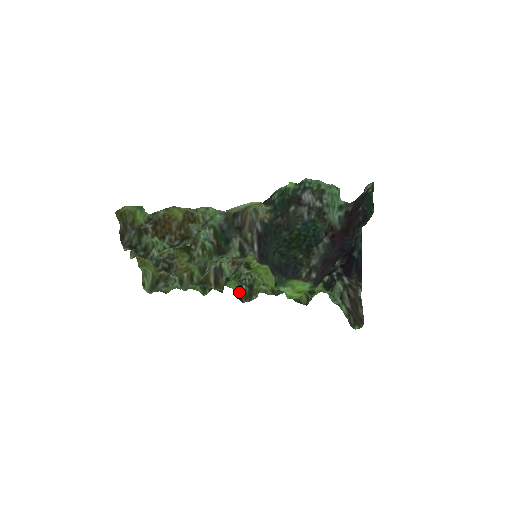
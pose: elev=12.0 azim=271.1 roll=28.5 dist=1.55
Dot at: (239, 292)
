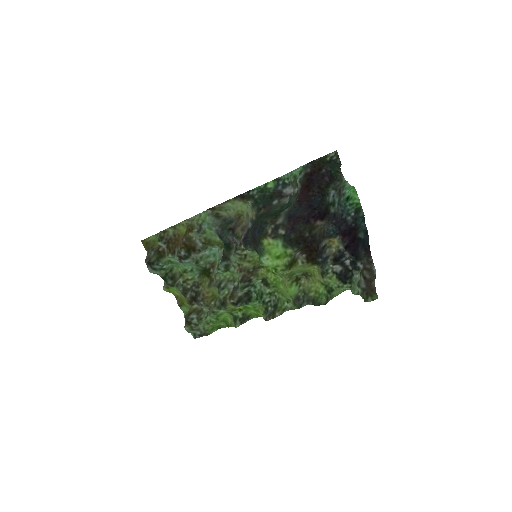
Dot at: (266, 315)
